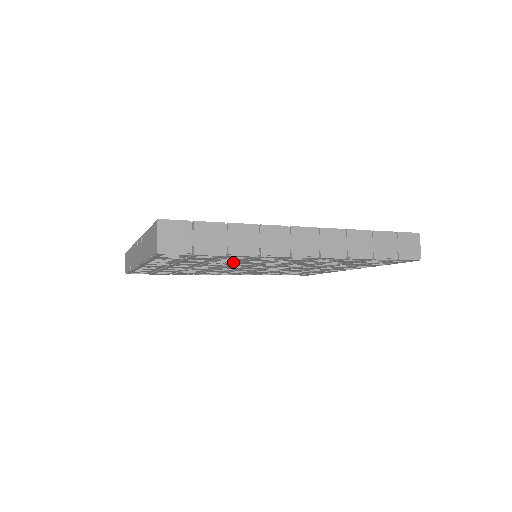
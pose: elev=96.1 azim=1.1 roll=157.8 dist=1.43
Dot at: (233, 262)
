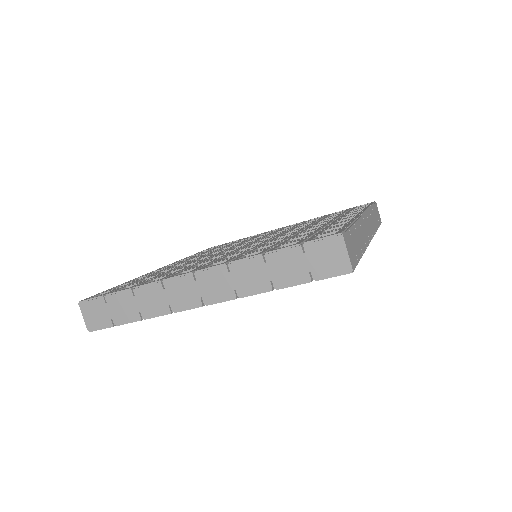
Dot at: occluded
